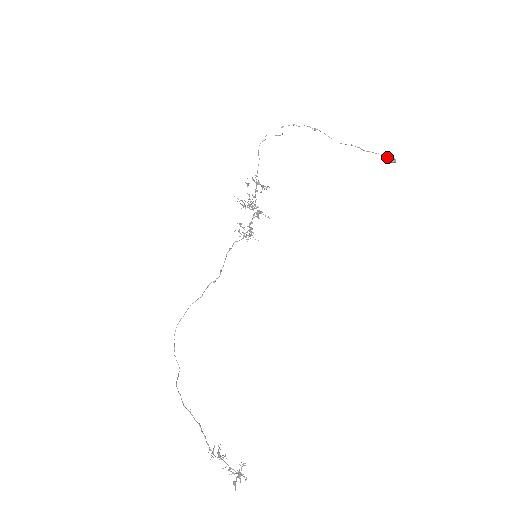
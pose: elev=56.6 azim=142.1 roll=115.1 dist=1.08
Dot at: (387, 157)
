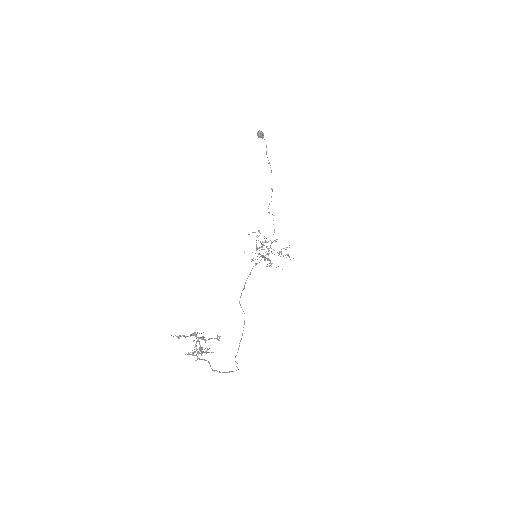
Dot at: (258, 137)
